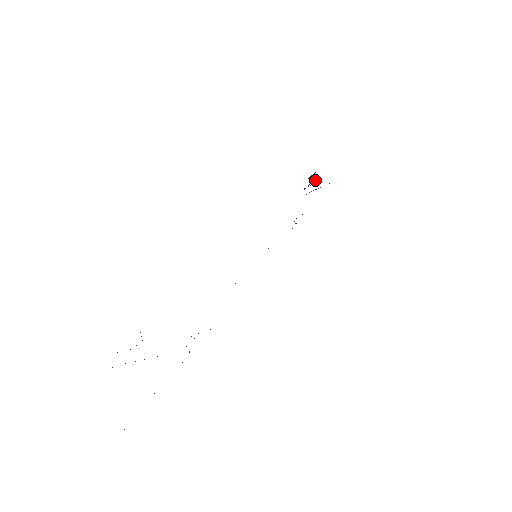
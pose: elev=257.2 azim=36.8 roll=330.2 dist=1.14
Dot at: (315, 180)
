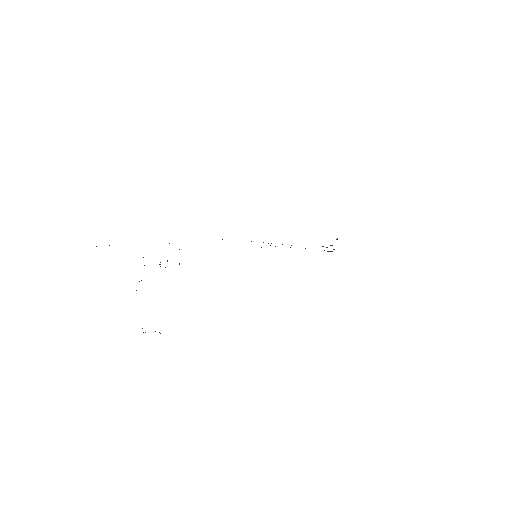
Dot at: (333, 249)
